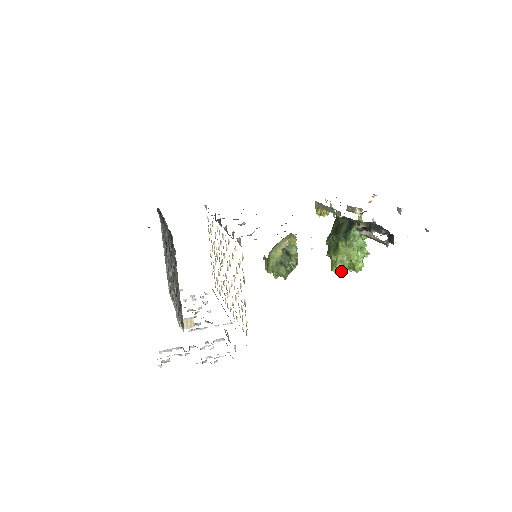
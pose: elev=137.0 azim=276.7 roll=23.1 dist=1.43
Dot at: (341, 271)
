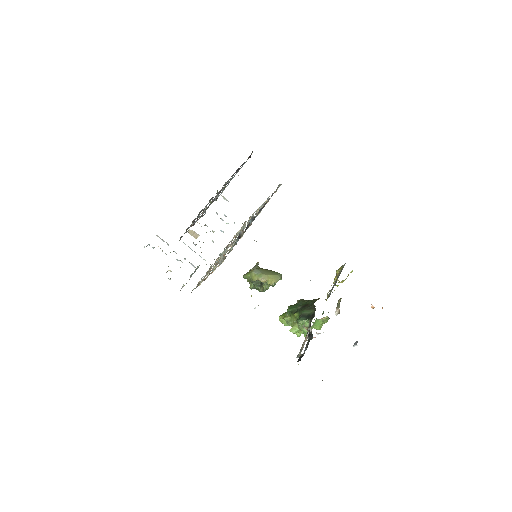
Dot at: (283, 323)
